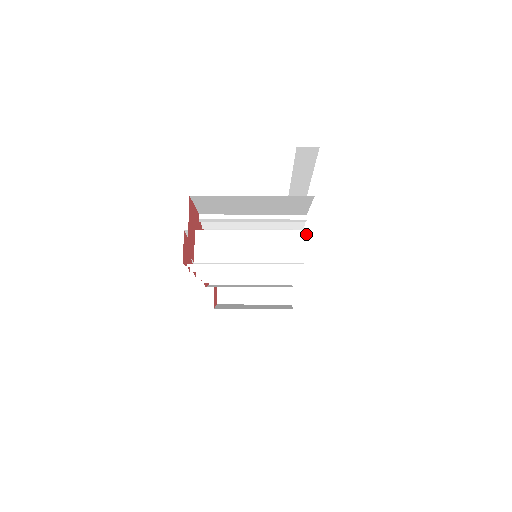
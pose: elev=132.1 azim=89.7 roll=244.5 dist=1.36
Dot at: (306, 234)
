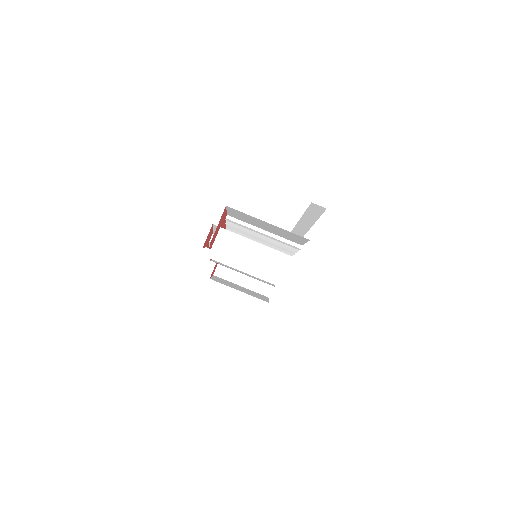
Dot at: (295, 261)
